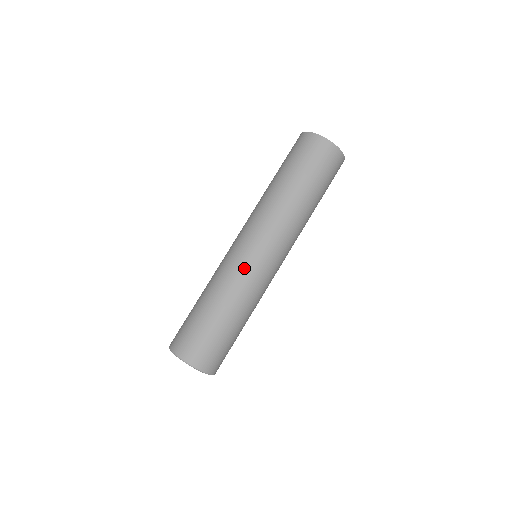
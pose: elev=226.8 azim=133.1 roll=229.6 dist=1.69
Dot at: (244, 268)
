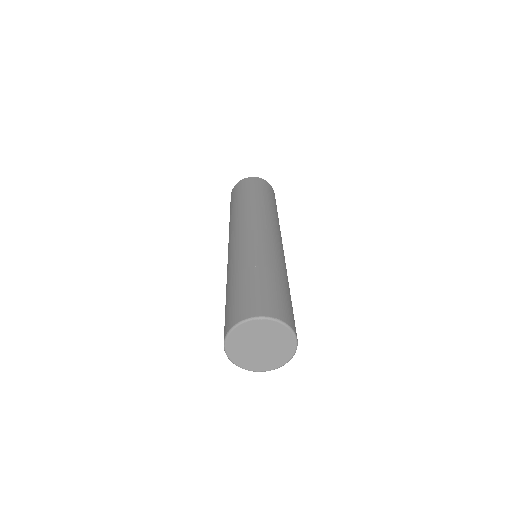
Dot at: (244, 244)
